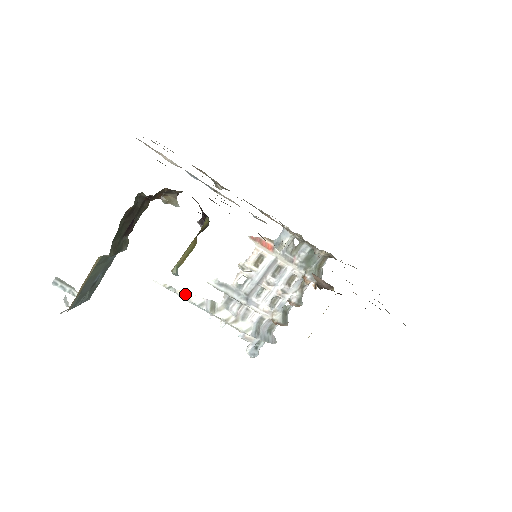
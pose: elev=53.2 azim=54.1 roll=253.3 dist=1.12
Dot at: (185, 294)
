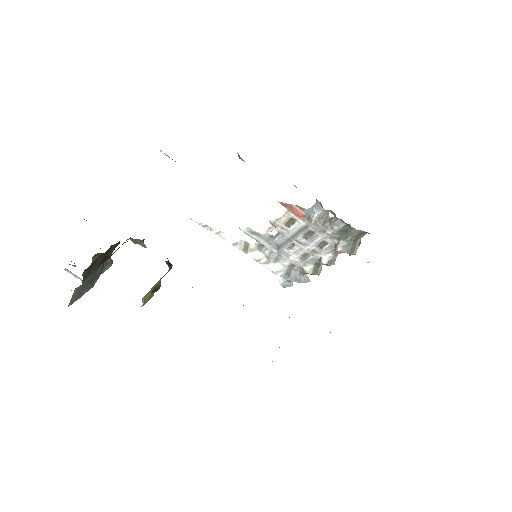
Dot at: (220, 233)
